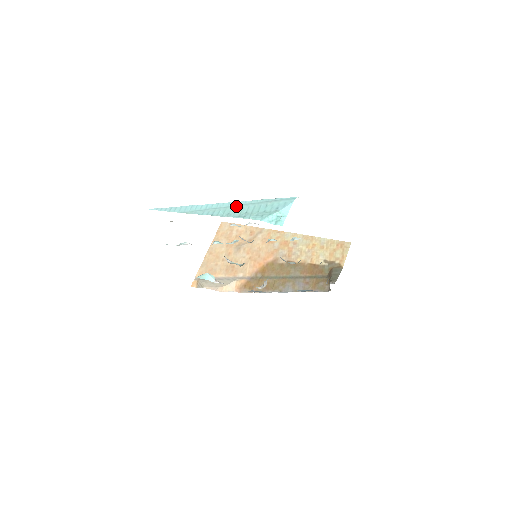
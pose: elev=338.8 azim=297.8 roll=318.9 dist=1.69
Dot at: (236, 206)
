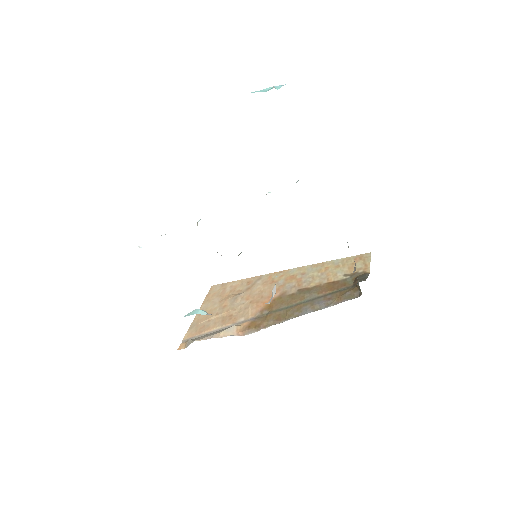
Dot at: occluded
